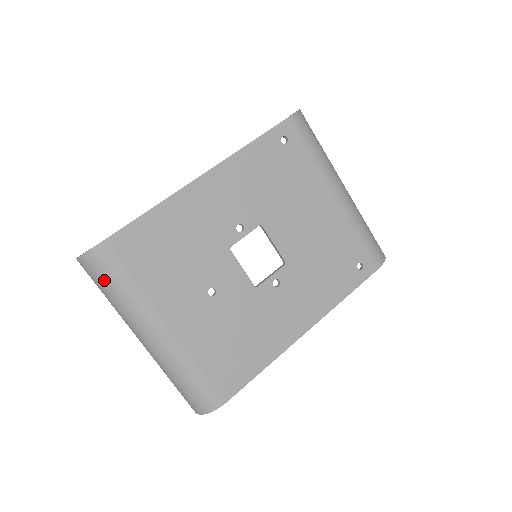
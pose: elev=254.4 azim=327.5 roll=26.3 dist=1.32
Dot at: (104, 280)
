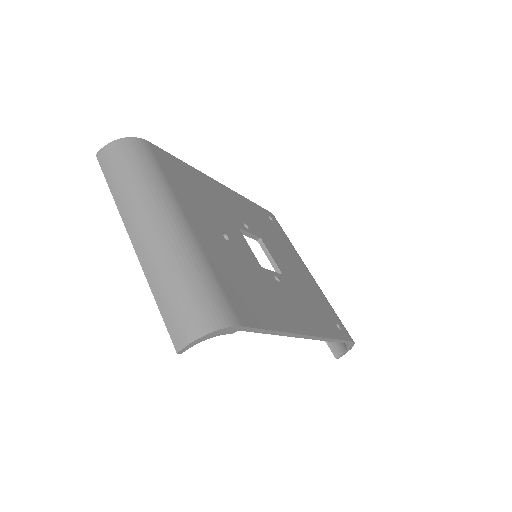
Dot at: (132, 161)
